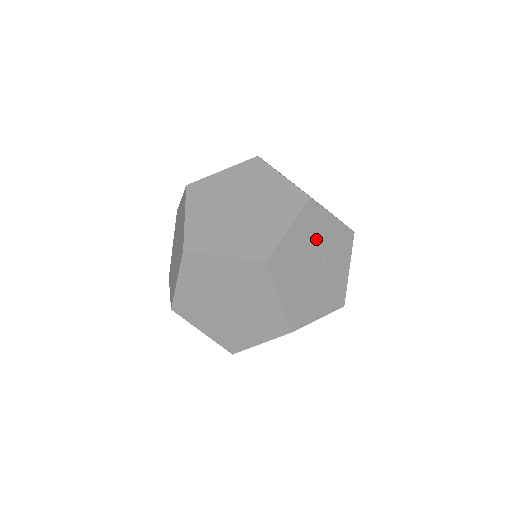
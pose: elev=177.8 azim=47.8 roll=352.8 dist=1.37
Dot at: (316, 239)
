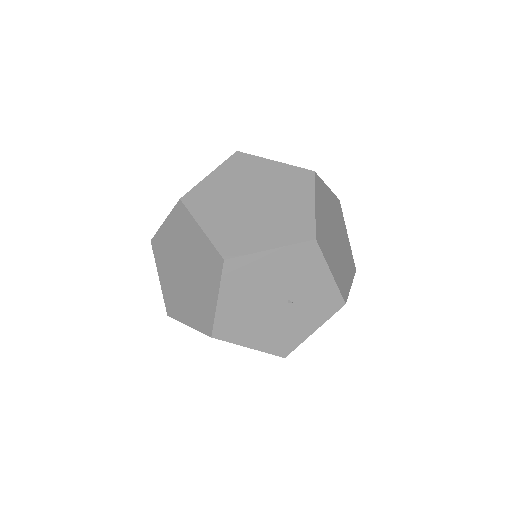
Dot at: (295, 279)
